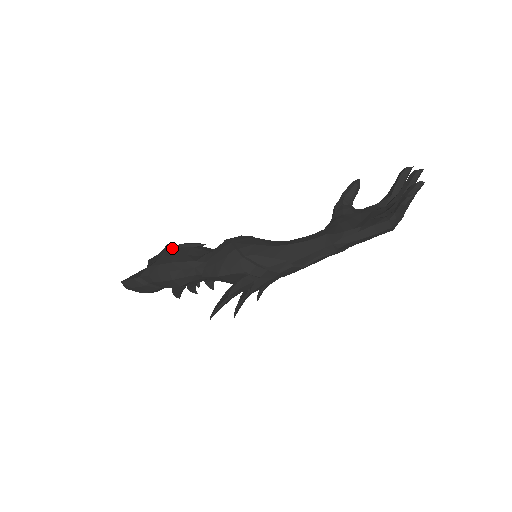
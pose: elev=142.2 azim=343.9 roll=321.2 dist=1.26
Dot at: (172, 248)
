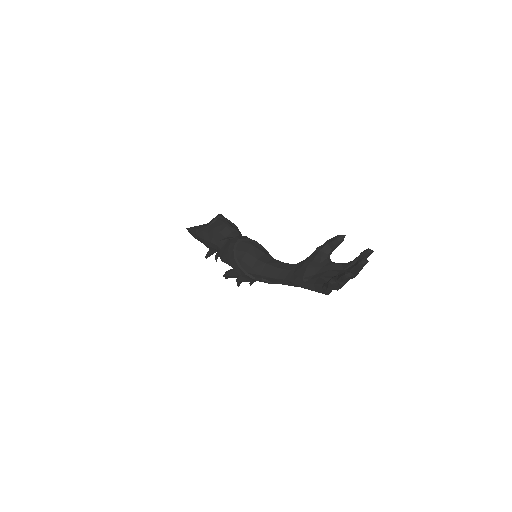
Dot at: (218, 221)
